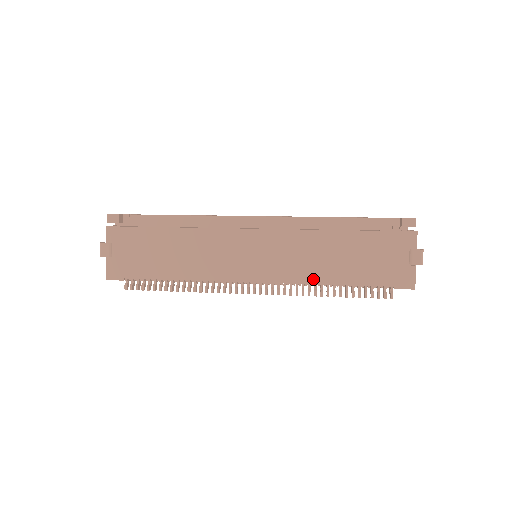
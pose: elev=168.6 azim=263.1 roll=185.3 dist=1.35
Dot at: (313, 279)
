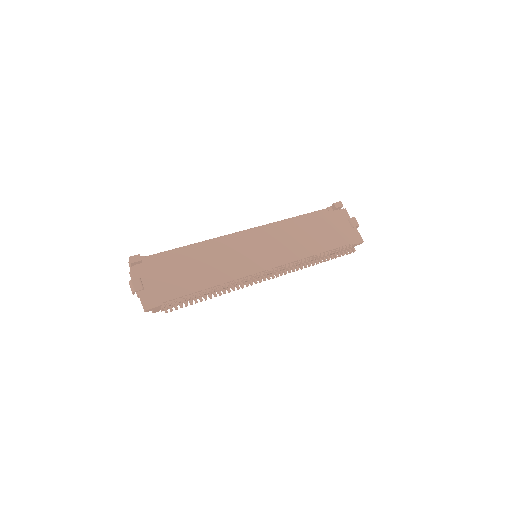
Dot at: (303, 255)
